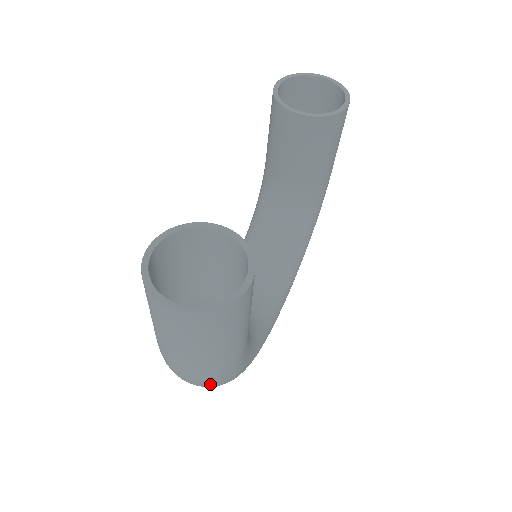
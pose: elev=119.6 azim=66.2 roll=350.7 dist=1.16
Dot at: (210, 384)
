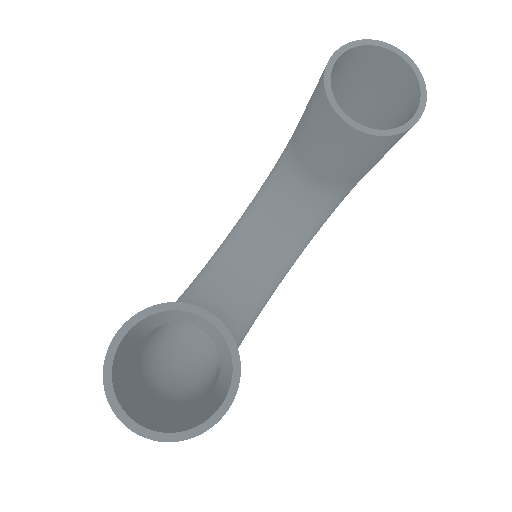
Dot at: occluded
